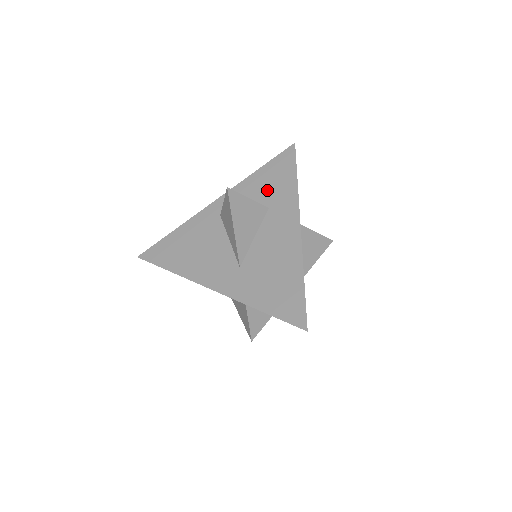
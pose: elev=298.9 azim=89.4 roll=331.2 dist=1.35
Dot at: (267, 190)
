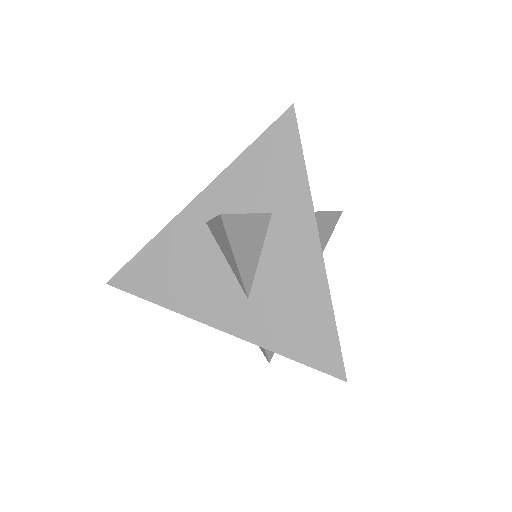
Dot at: (265, 184)
